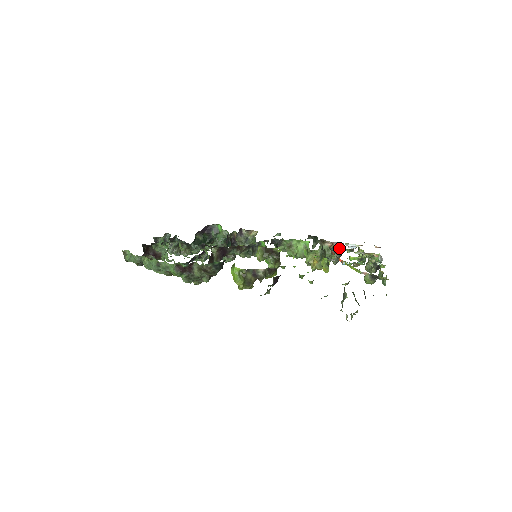
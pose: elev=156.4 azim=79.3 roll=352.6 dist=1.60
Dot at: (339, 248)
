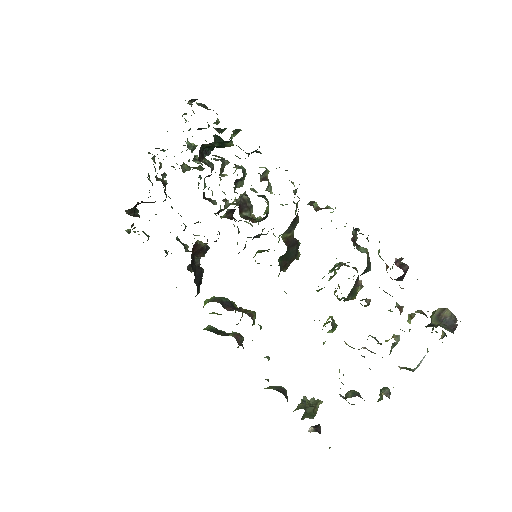
Dot at: occluded
